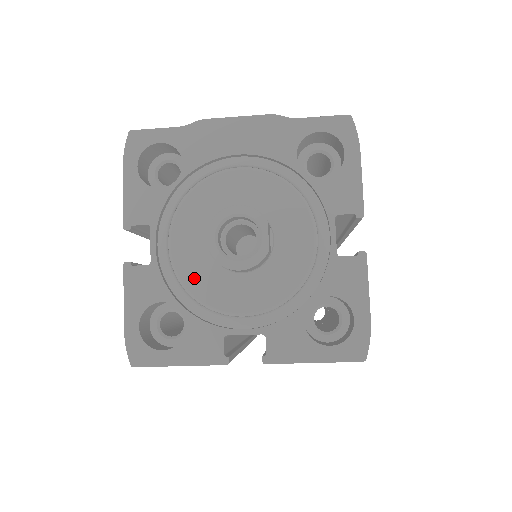
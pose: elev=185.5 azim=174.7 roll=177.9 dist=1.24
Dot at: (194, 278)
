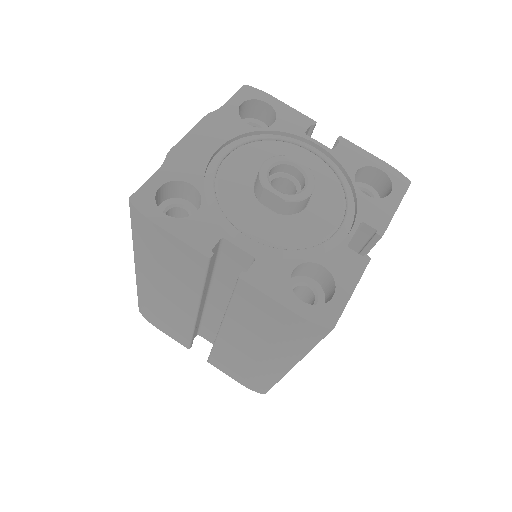
Dot at: (289, 237)
